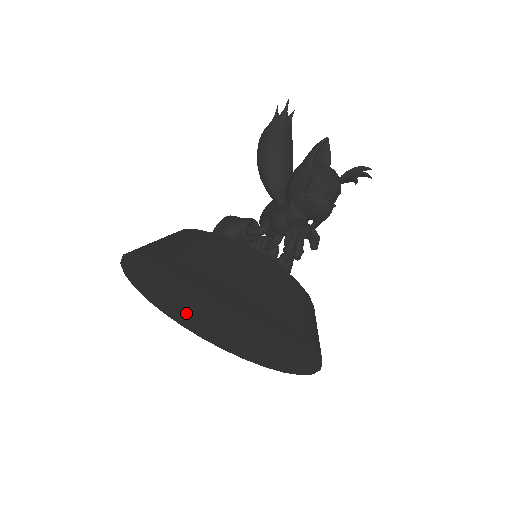
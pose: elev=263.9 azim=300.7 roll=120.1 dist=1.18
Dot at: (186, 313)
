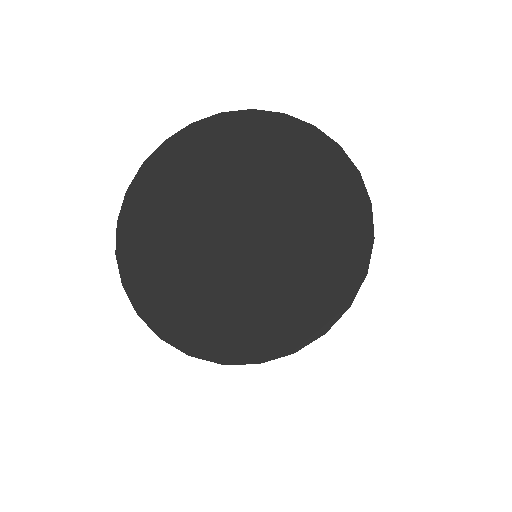
Dot at: (187, 265)
